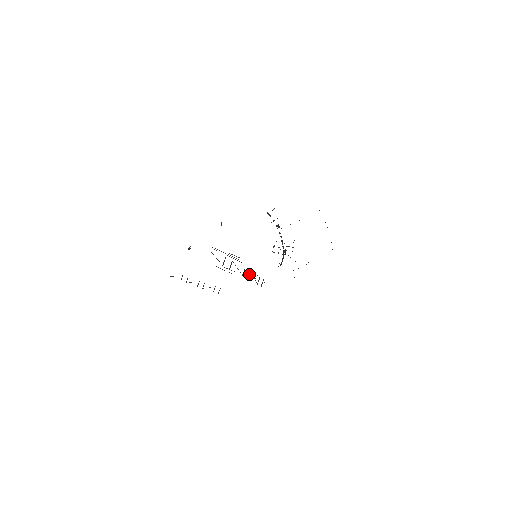
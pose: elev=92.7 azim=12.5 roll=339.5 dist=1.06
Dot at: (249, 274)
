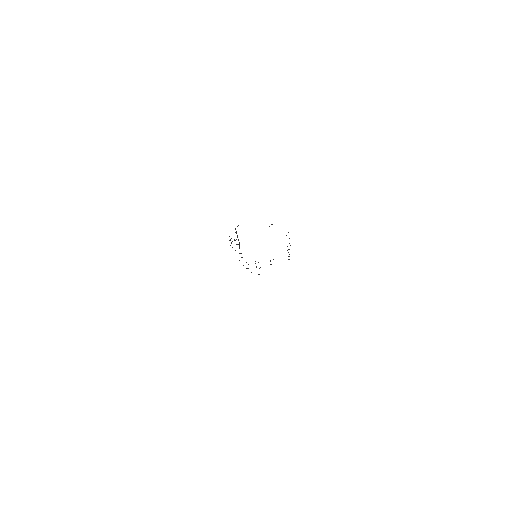
Dot at: occluded
